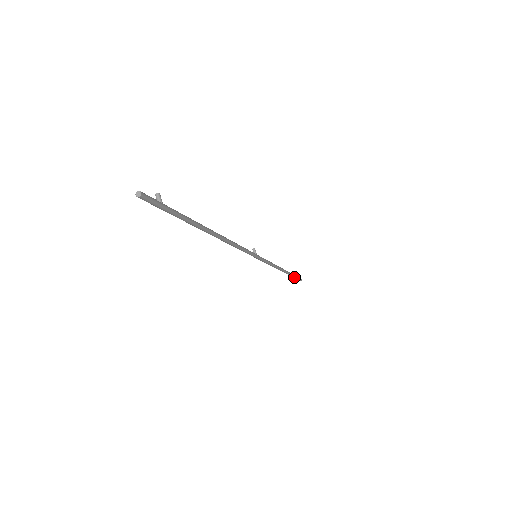
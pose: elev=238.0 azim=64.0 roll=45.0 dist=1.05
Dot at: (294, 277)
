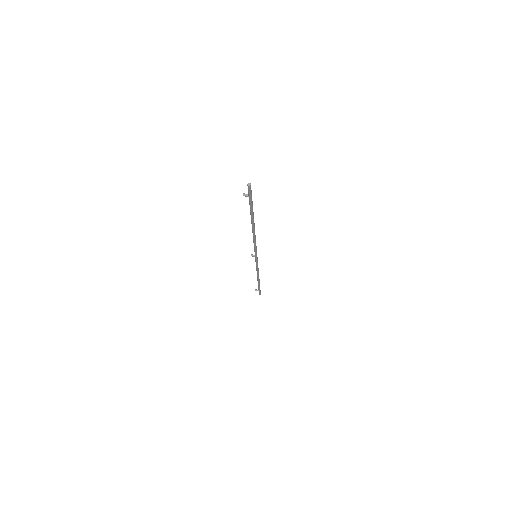
Dot at: occluded
